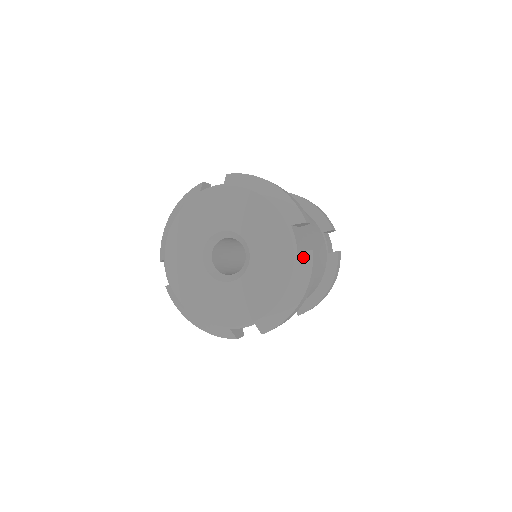
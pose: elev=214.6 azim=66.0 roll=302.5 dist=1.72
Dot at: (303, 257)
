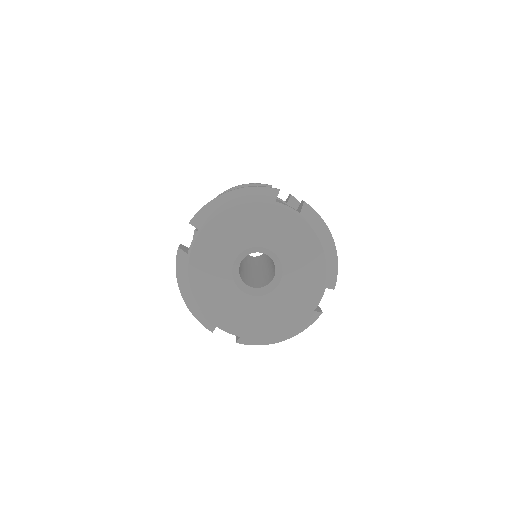
Dot at: (314, 315)
